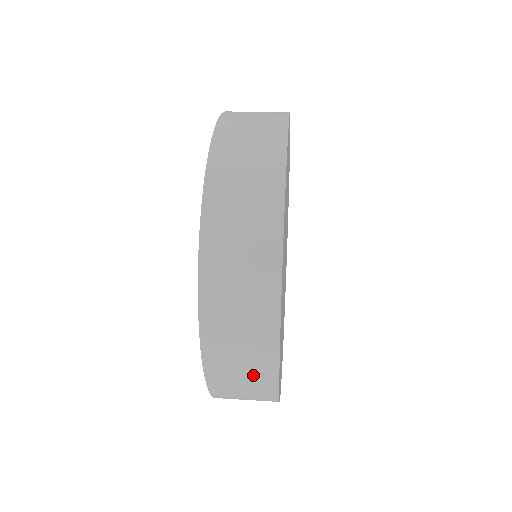
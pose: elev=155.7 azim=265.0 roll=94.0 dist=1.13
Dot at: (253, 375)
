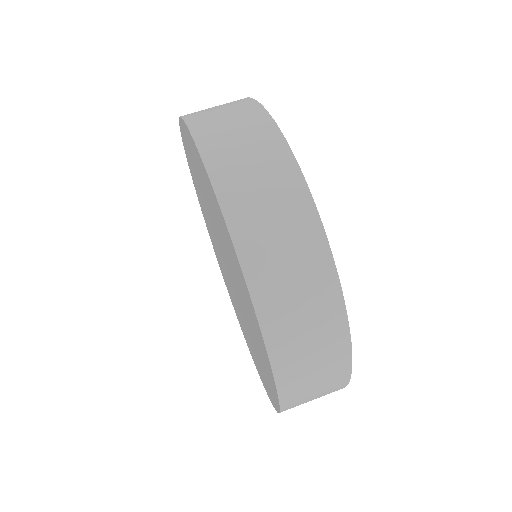
Dot at: occluded
